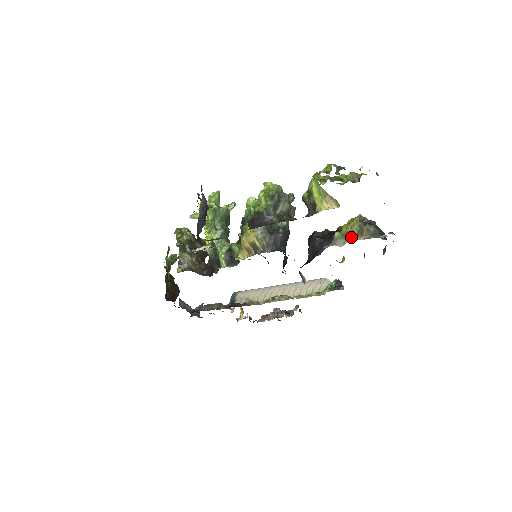
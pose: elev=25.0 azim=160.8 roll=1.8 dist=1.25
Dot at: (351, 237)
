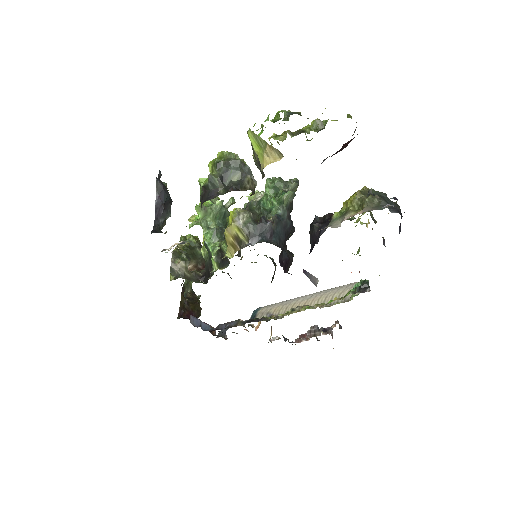
Dot at: (348, 214)
